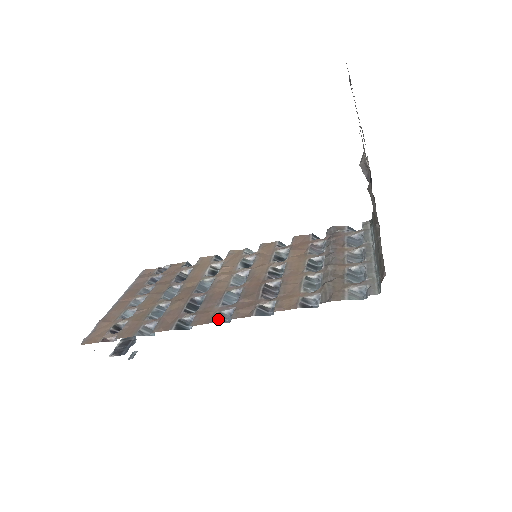
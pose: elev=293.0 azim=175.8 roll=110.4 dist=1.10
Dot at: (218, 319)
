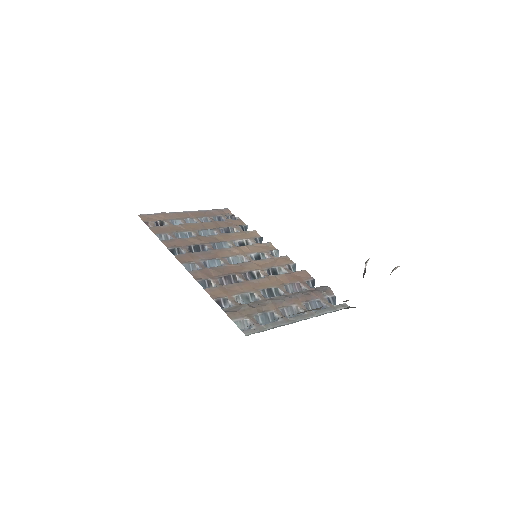
Dot at: (188, 266)
